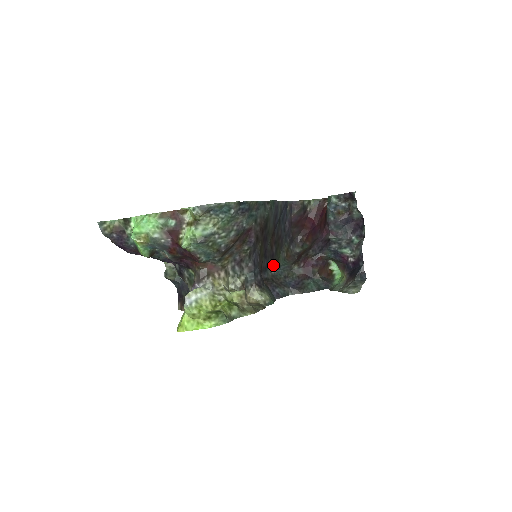
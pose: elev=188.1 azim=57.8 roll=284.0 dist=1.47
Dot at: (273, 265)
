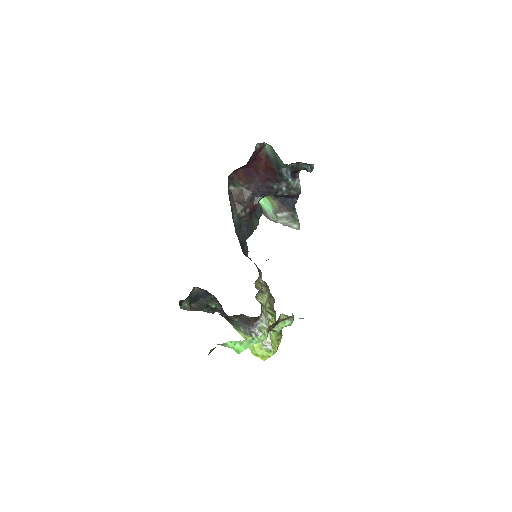
Dot at: occluded
